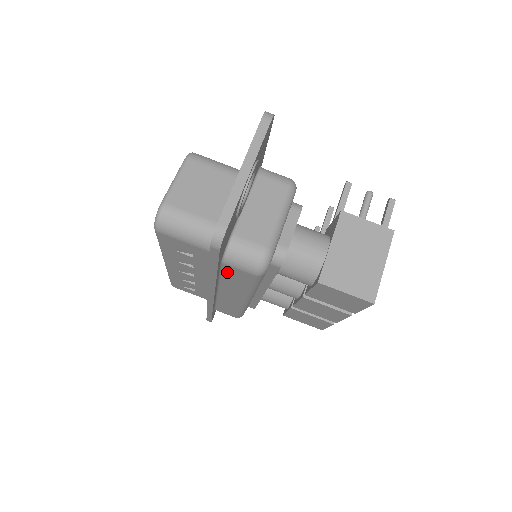
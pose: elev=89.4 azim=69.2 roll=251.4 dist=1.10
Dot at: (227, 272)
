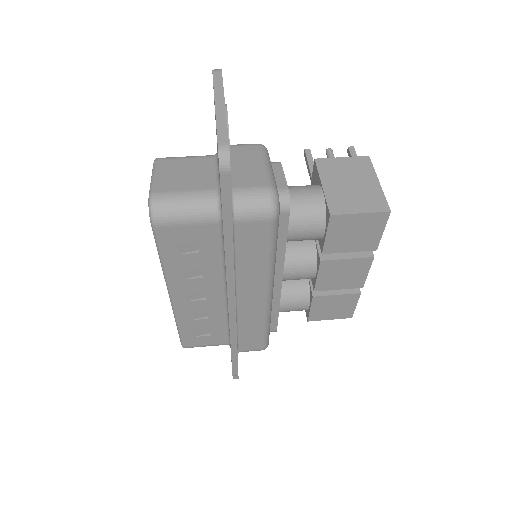
Dot at: (241, 240)
